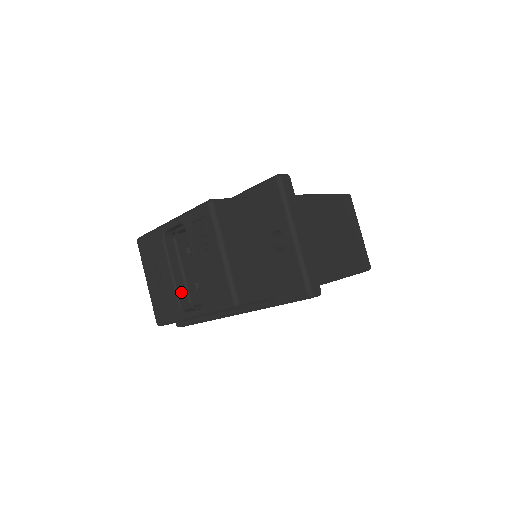
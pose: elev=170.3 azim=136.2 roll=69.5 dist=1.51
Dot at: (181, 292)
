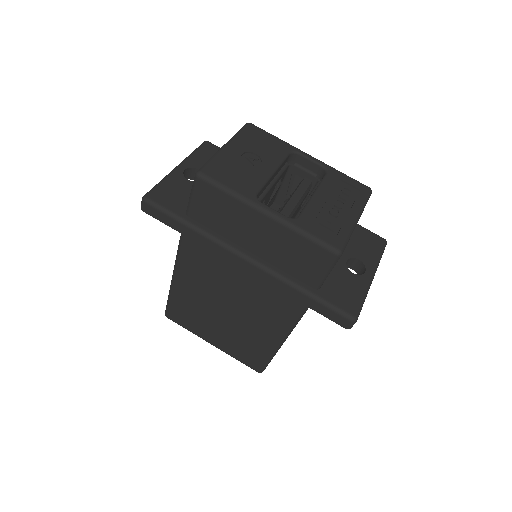
Dot at: (263, 189)
